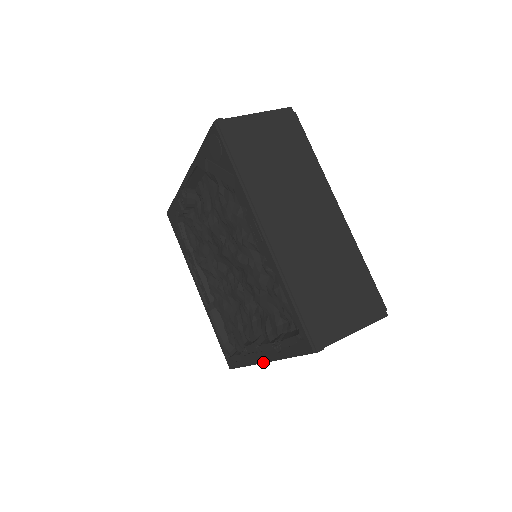
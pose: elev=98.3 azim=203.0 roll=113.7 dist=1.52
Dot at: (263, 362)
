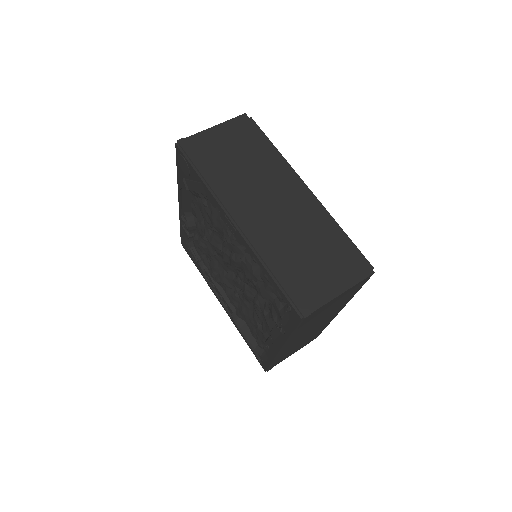
Dot at: (281, 351)
